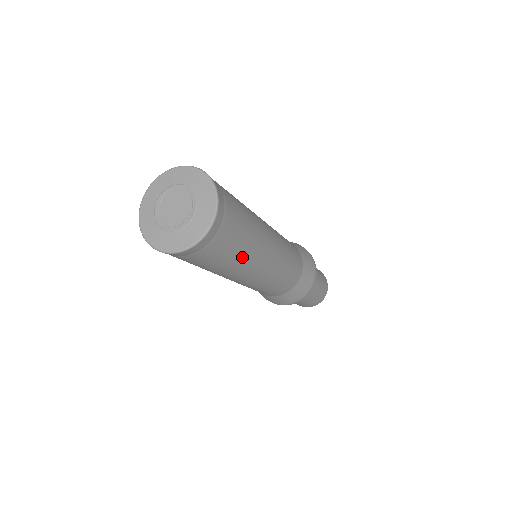
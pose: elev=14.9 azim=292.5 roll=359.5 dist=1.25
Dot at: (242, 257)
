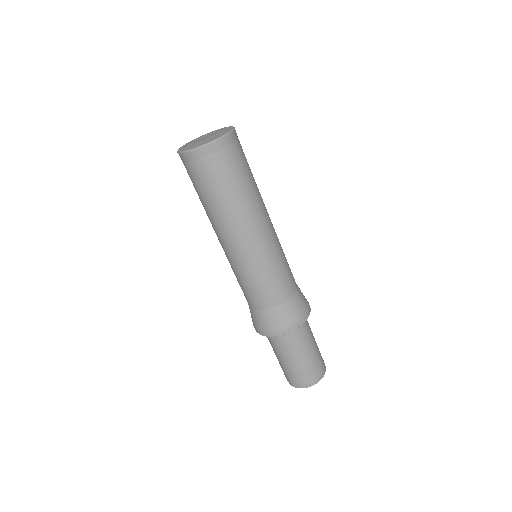
Dot at: (247, 193)
